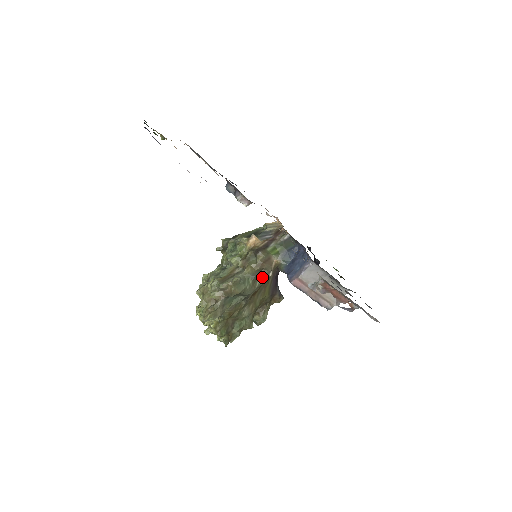
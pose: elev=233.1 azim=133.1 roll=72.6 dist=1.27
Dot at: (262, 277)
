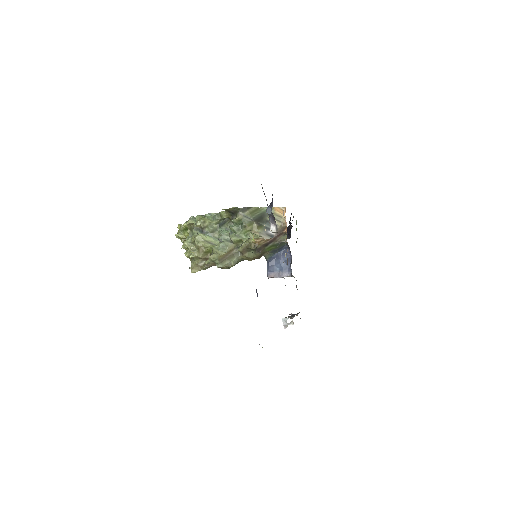
Dot at: occluded
